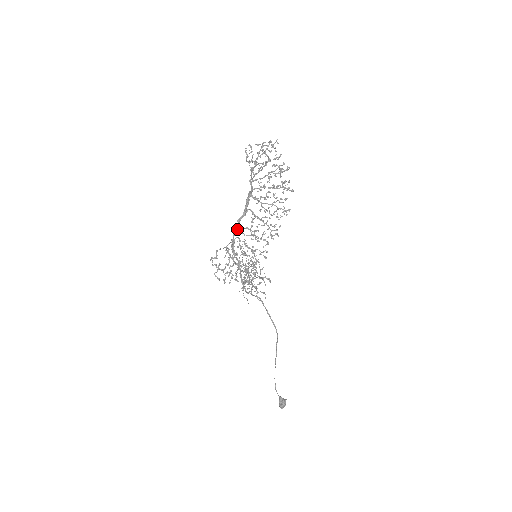
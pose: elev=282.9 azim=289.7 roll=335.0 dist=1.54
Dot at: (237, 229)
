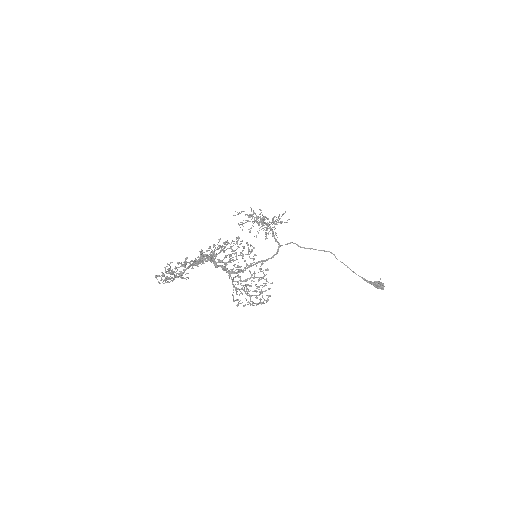
Dot at: (222, 268)
